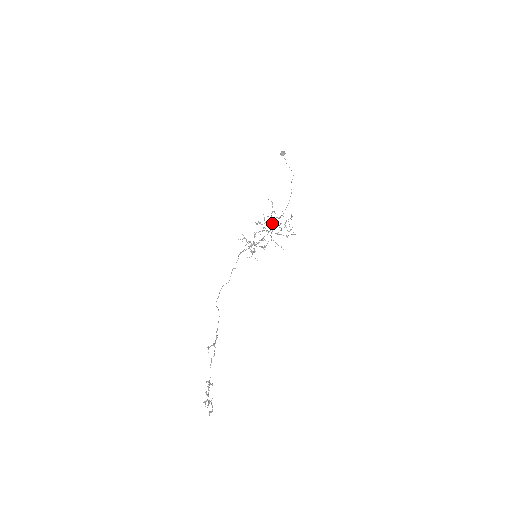
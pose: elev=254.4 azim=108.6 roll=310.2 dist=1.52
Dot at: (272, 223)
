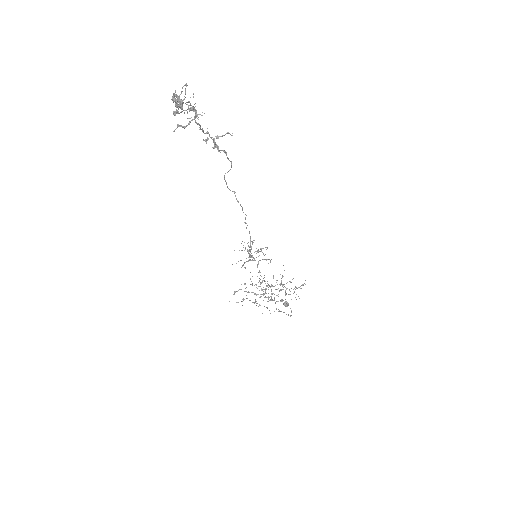
Dot at: occluded
